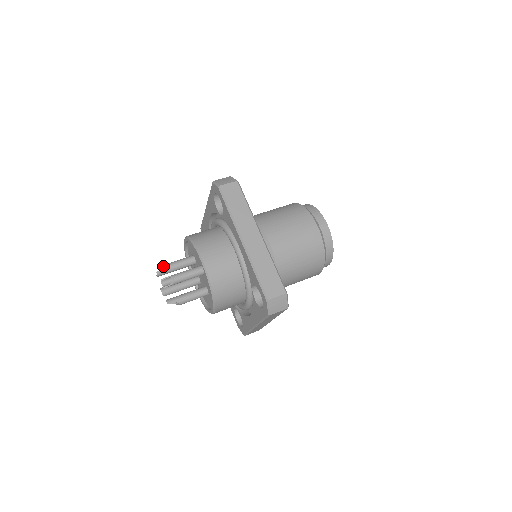
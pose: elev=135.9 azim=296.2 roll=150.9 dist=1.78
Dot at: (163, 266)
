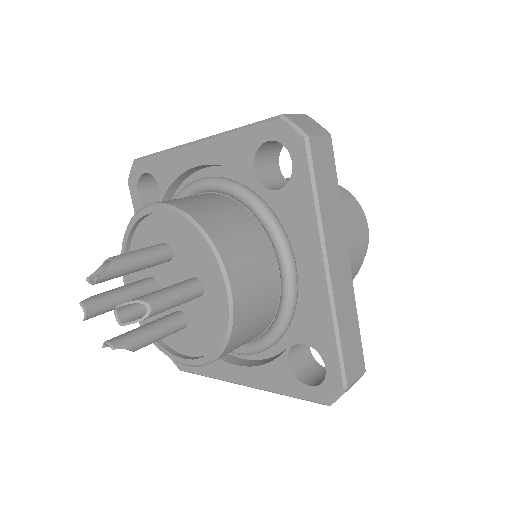
Dot at: (110, 263)
